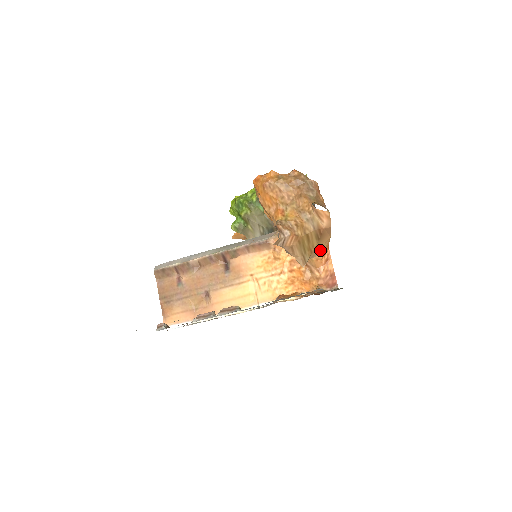
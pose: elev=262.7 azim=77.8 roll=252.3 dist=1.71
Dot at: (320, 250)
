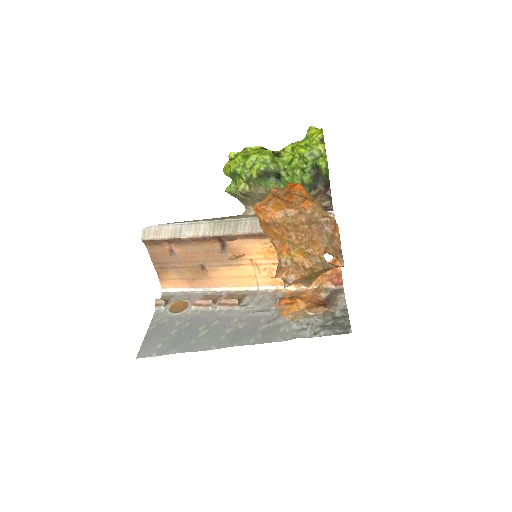
Dot at: occluded
